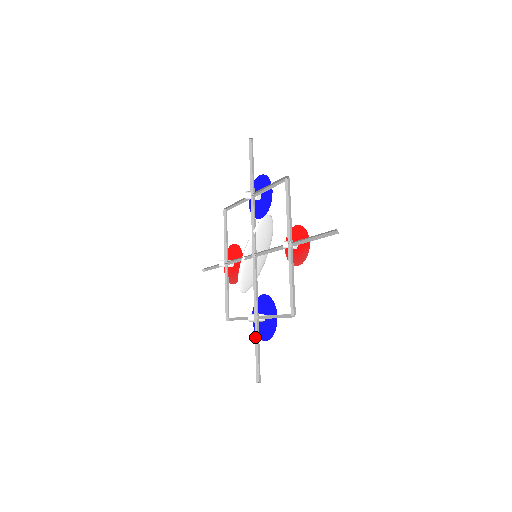
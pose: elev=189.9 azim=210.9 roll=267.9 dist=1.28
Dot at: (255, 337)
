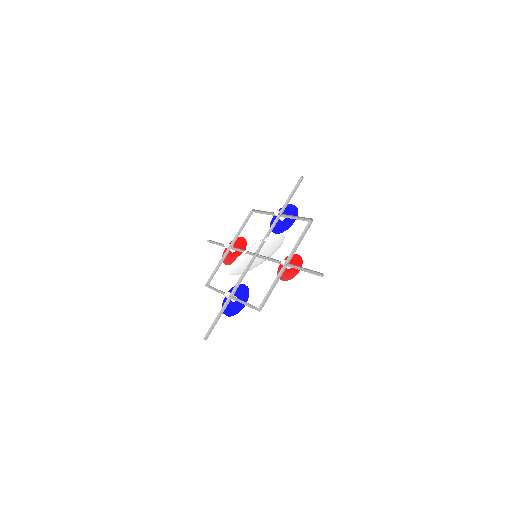
Dot at: (221, 309)
